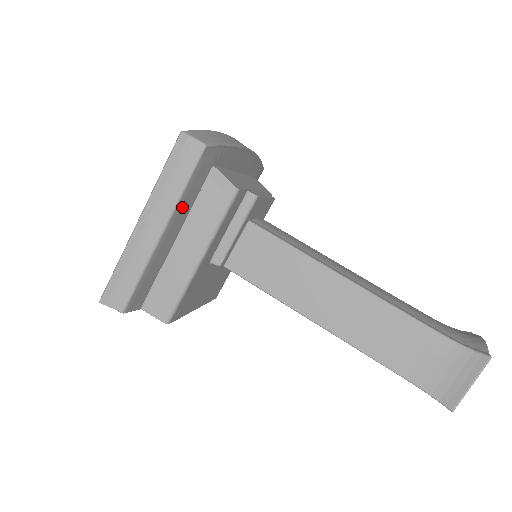
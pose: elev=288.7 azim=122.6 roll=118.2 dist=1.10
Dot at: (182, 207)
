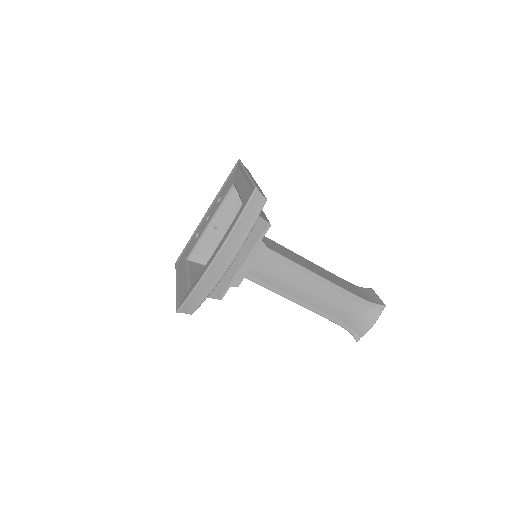
Dot at: occluded
